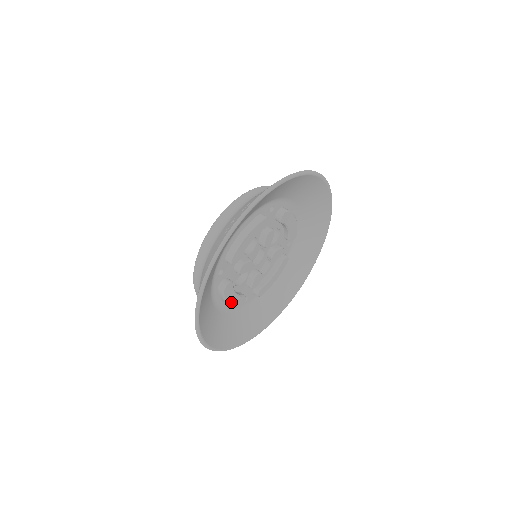
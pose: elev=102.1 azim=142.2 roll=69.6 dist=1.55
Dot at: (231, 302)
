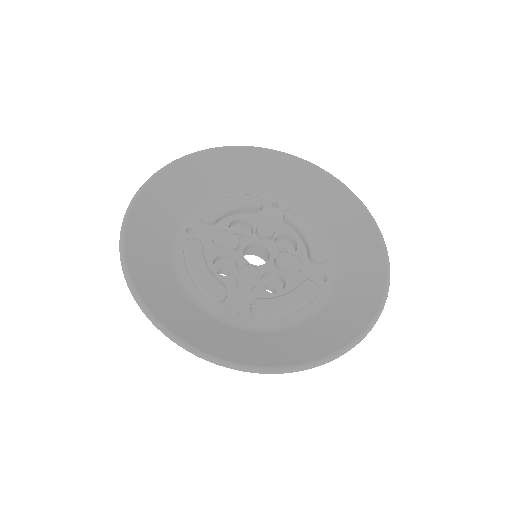
Dot at: (197, 273)
